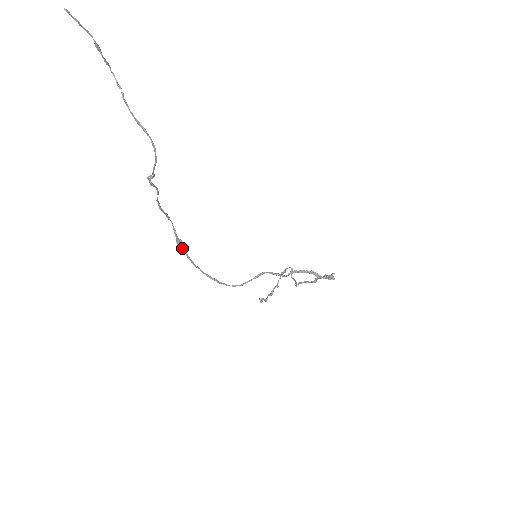
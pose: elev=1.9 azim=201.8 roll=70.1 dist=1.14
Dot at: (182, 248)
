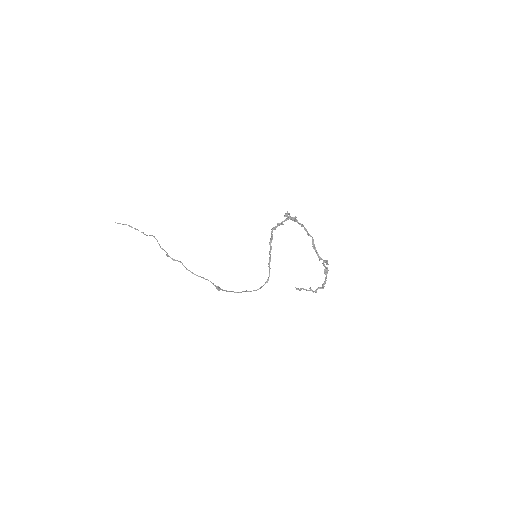
Dot at: (220, 289)
